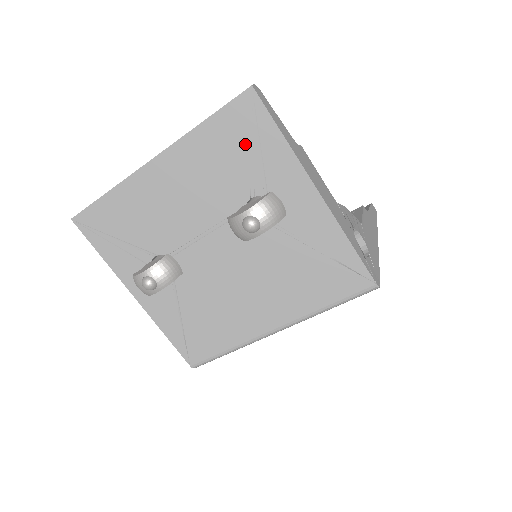
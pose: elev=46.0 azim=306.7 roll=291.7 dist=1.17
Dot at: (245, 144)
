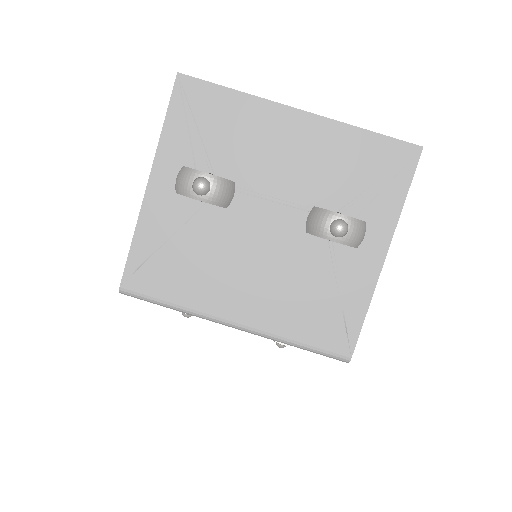
Dot at: (377, 175)
